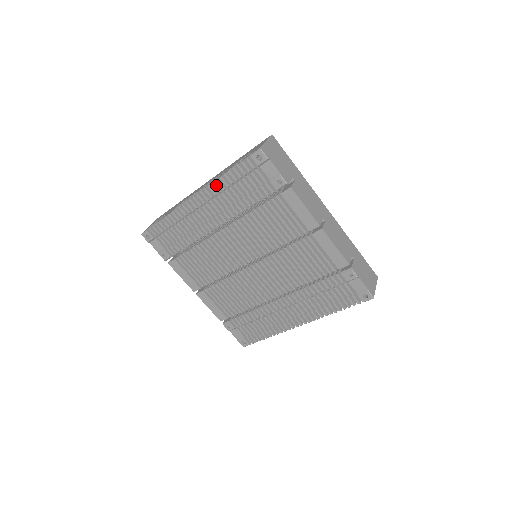
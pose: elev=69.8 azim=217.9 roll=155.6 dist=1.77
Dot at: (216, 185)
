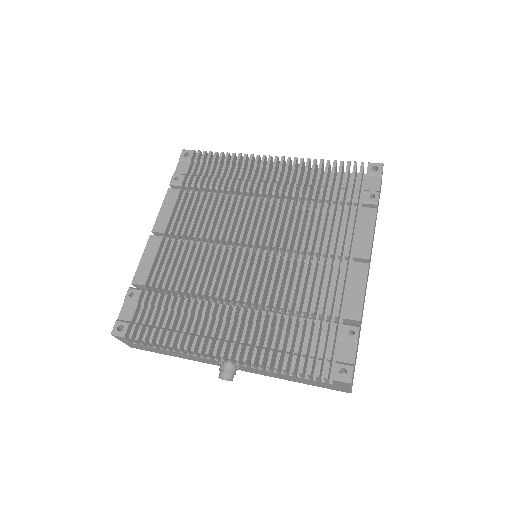
Dot at: (309, 162)
